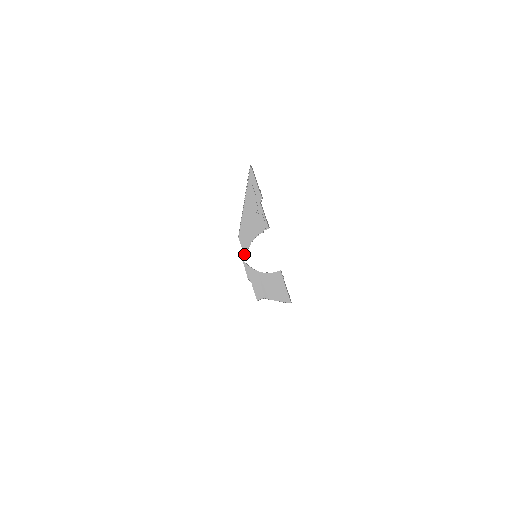
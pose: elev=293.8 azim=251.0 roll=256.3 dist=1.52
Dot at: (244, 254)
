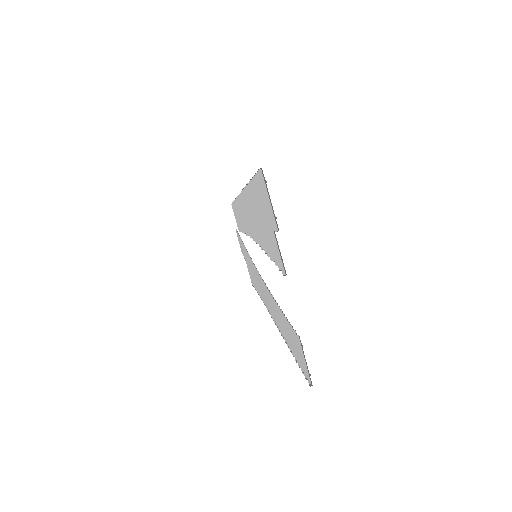
Dot at: (238, 228)
